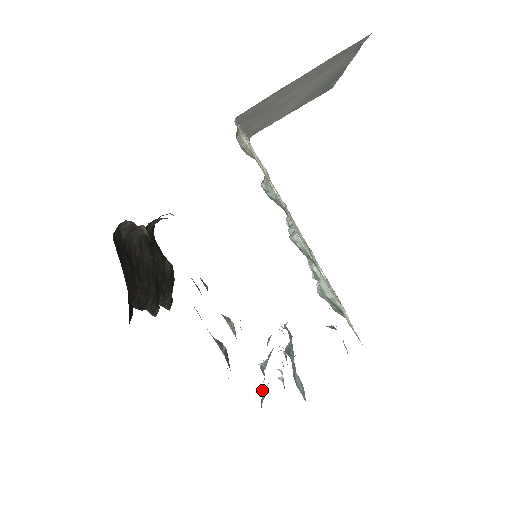
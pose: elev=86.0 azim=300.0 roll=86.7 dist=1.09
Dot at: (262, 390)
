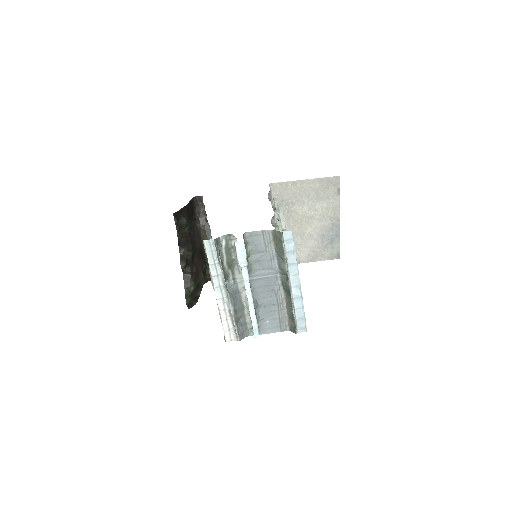
Dot at: (220, 258)
